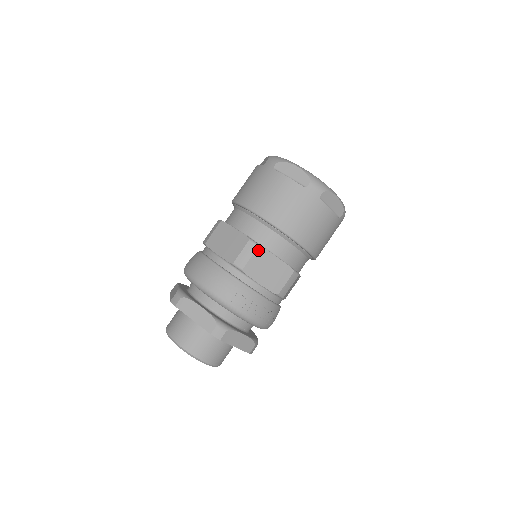
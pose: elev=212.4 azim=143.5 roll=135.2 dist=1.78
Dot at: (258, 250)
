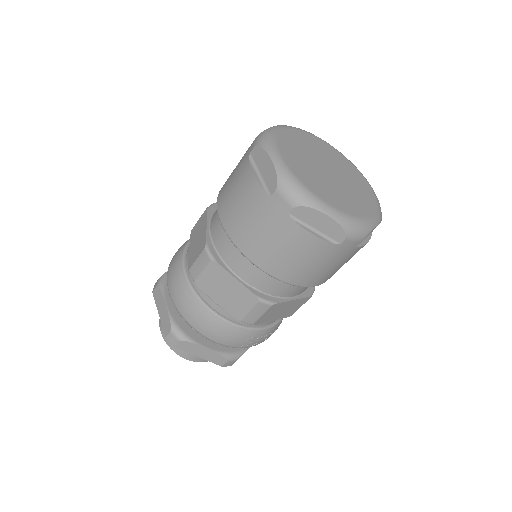
Dot at: (271, 307)
